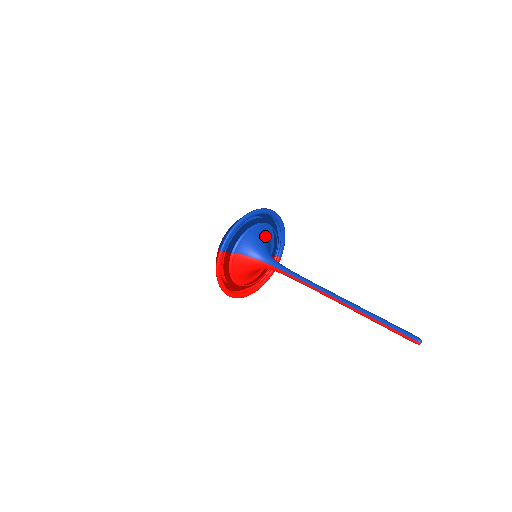
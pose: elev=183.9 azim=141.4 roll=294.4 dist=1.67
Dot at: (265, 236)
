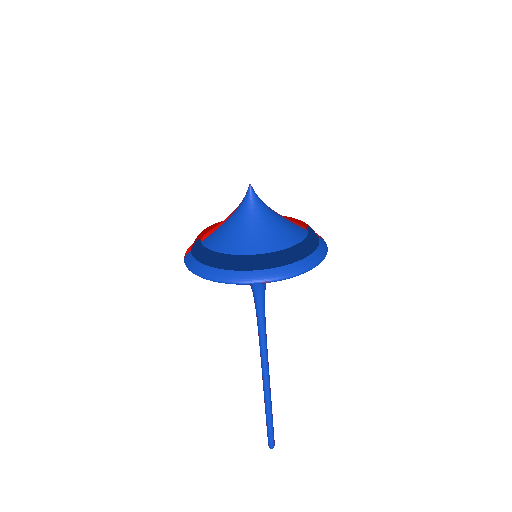
Dot at: occluded
